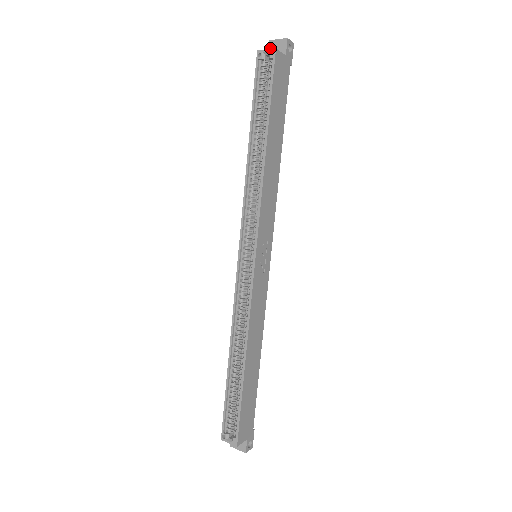
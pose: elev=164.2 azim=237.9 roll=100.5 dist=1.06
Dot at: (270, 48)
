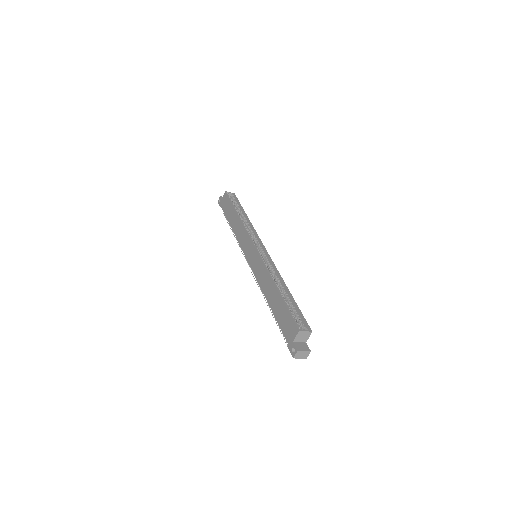
Dot at: occluded
